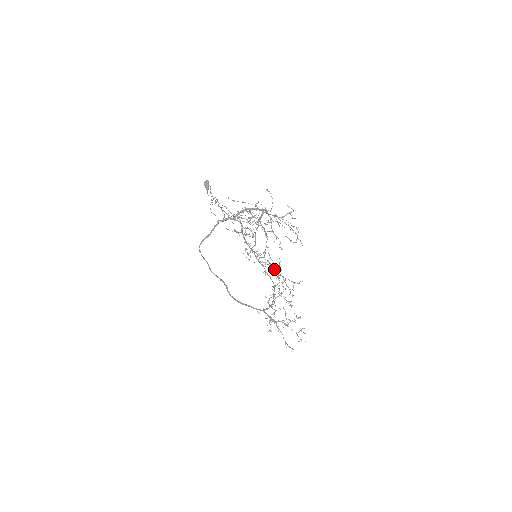
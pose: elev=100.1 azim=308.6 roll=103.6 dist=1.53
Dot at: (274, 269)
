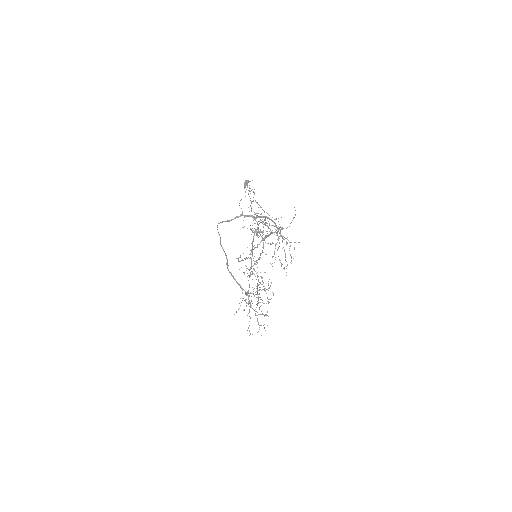
Dot at: (256, 279)
